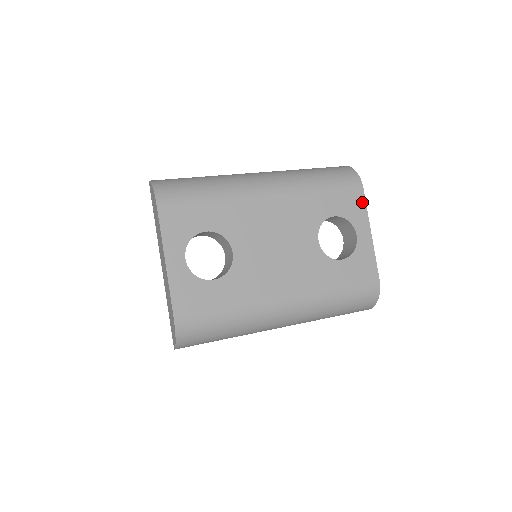
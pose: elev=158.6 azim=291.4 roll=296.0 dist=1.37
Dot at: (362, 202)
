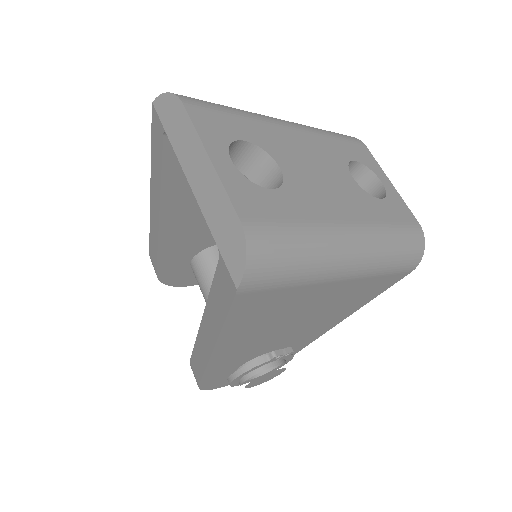
Dot at: (371, 156)
